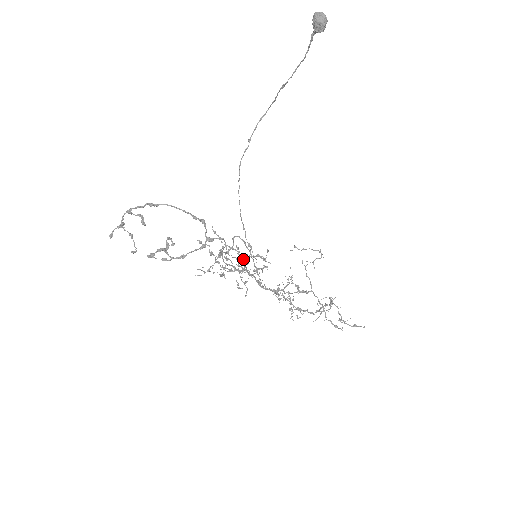
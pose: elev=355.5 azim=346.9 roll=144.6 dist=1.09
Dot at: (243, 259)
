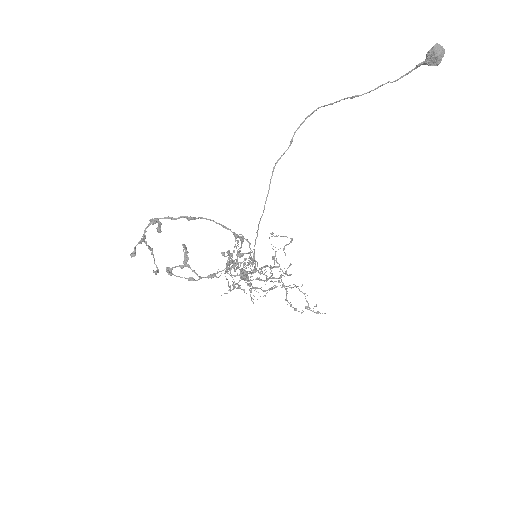
Dot at: occluded
